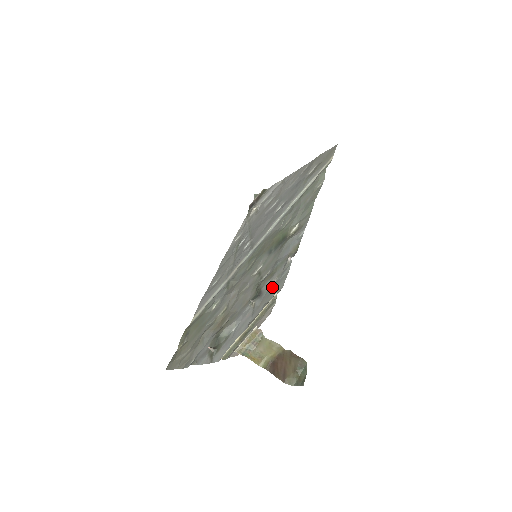
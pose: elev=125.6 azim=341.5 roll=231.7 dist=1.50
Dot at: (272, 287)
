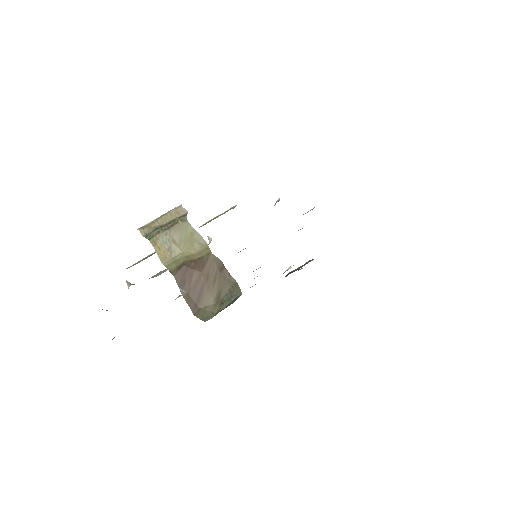
Dot at: occluded
